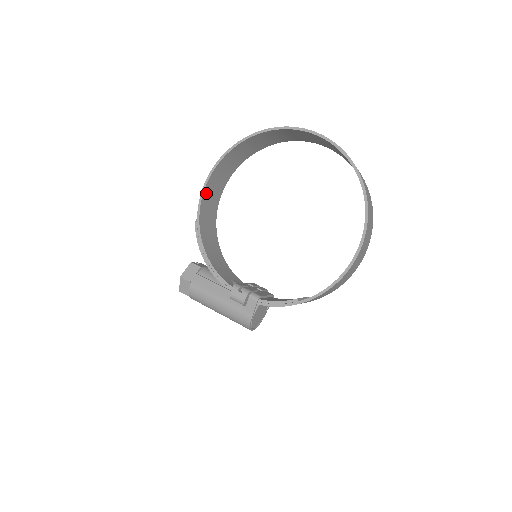
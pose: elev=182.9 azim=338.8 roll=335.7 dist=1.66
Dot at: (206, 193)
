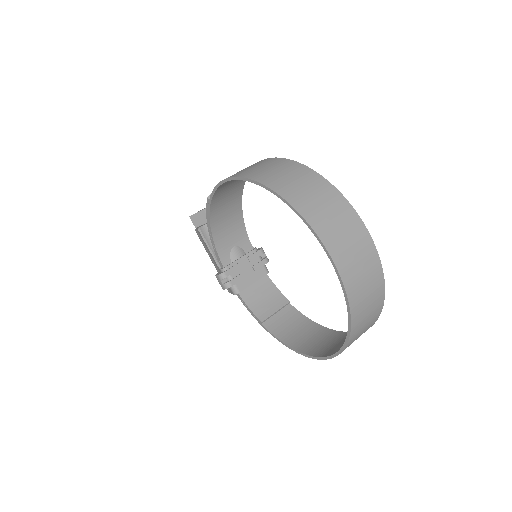
Dot at: (226, 182)
